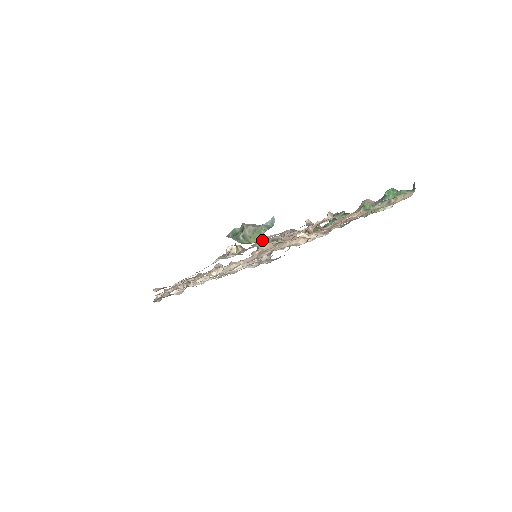
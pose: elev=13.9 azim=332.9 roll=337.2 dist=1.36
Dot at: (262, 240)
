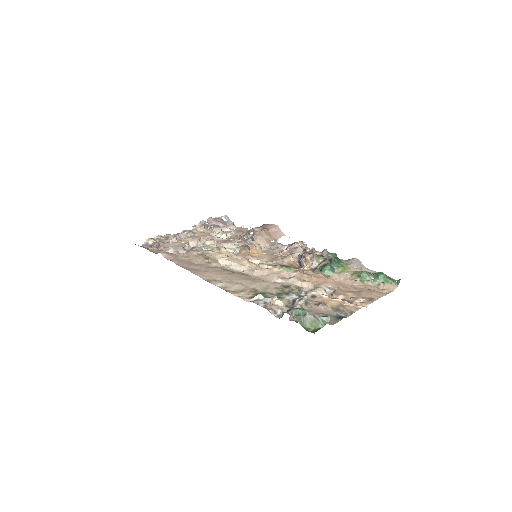
Dot at: occluded
